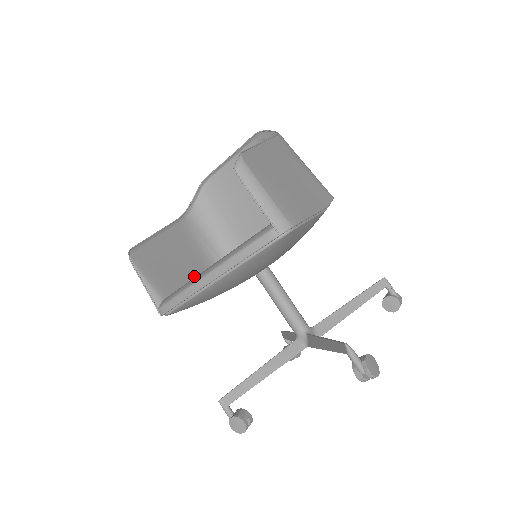
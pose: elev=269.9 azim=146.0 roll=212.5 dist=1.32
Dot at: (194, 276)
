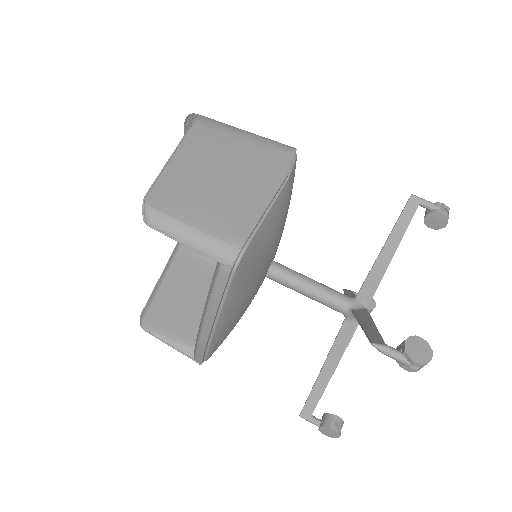
Dot at: occluded
